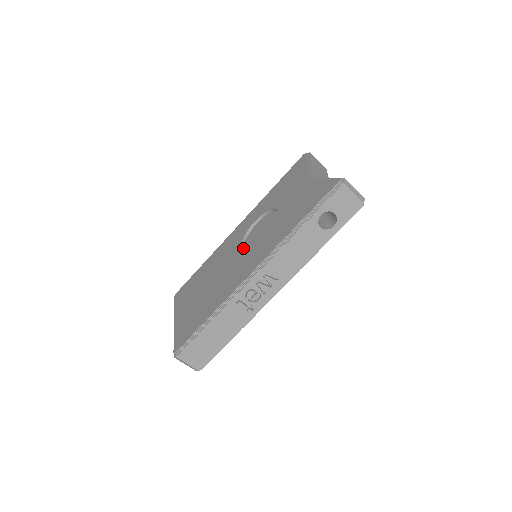
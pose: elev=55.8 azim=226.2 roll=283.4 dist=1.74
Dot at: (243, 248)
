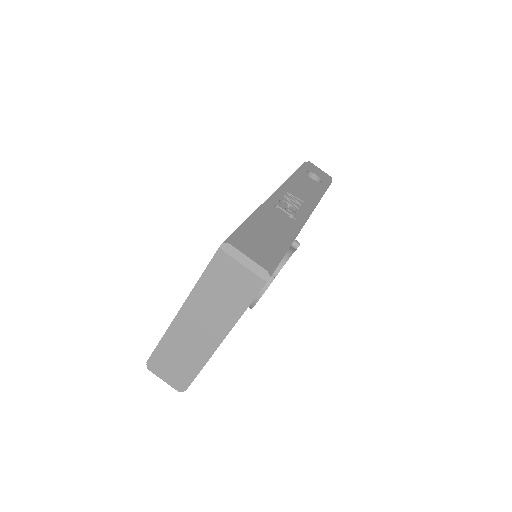
Dot at: occluded
